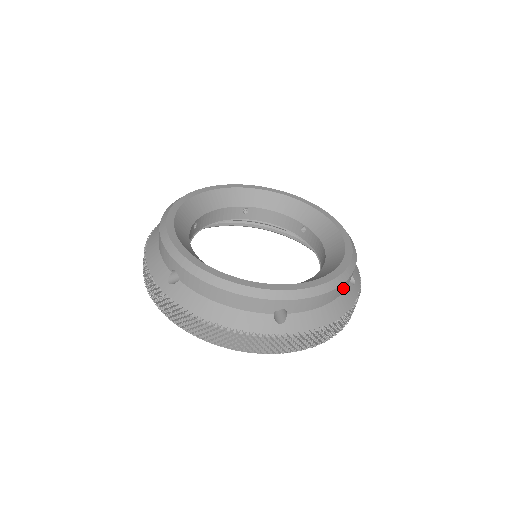
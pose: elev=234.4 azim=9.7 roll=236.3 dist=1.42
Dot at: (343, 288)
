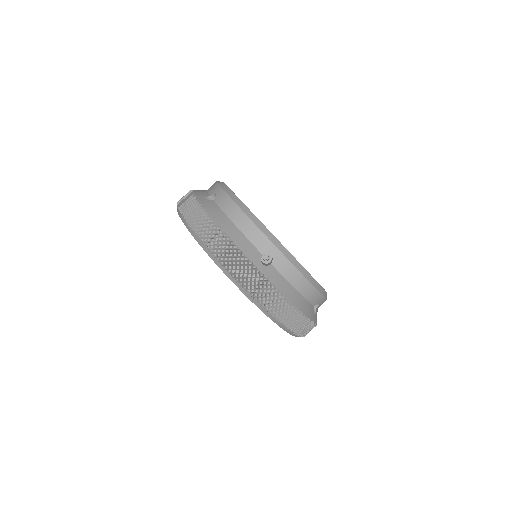
Dot at: occluded
